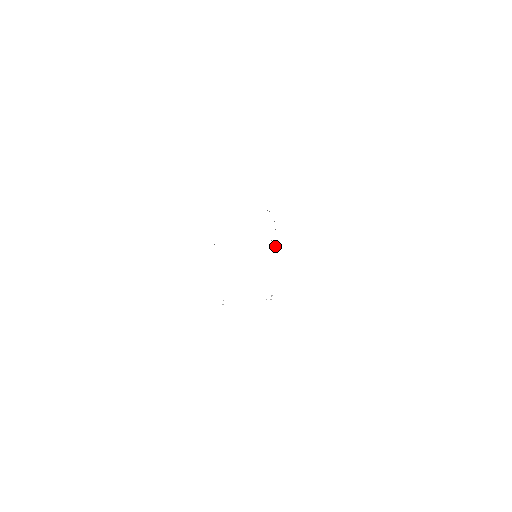
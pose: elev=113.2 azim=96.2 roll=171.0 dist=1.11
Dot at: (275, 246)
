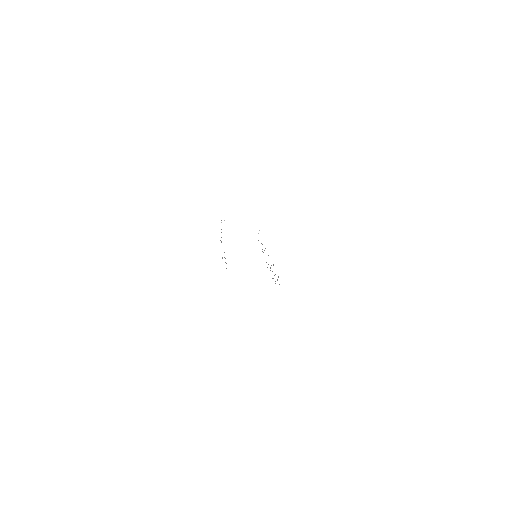
Dot at: (273, 264)
